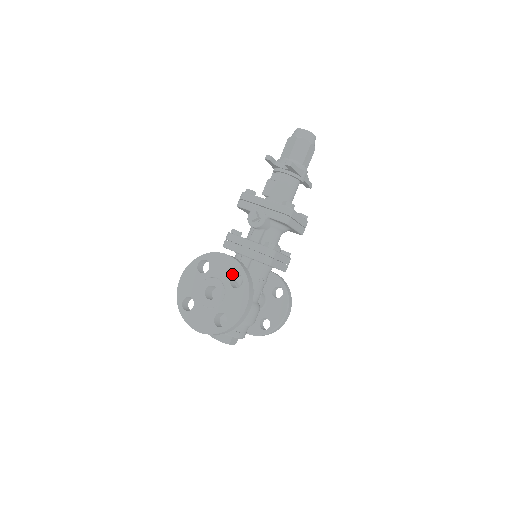
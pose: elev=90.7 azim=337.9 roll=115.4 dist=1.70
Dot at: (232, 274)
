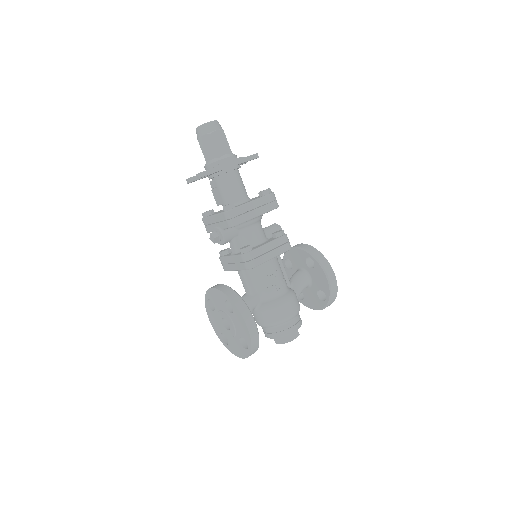
Dot at: (224, 302)
